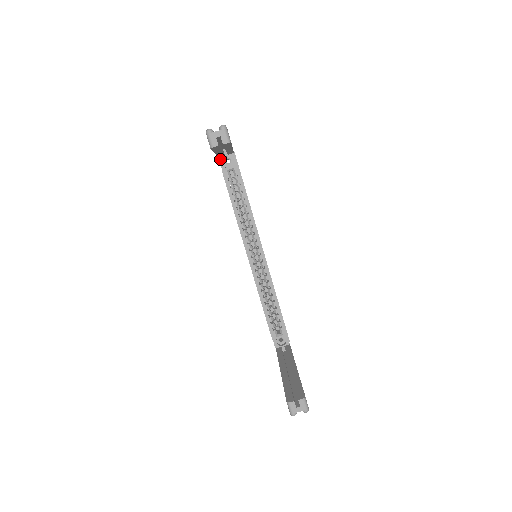
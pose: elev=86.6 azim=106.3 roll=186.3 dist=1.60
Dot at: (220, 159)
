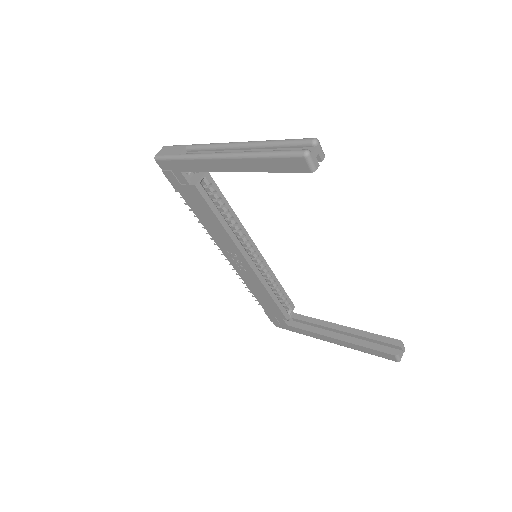
Dot at: (182, 173)
